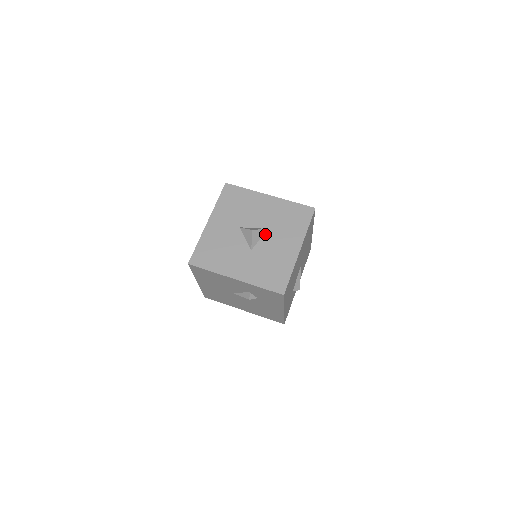
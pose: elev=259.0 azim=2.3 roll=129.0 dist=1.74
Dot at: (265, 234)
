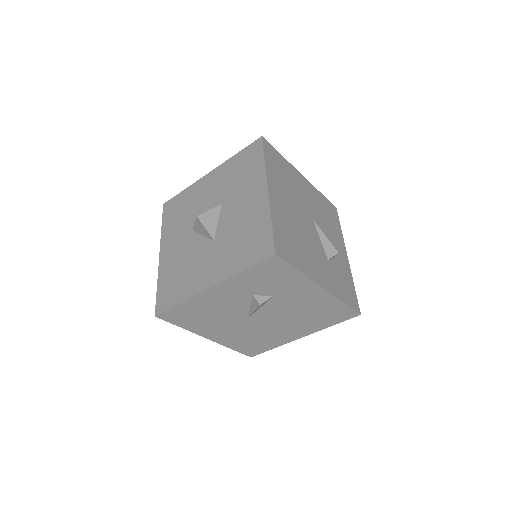
Dot at: (221, 211)
